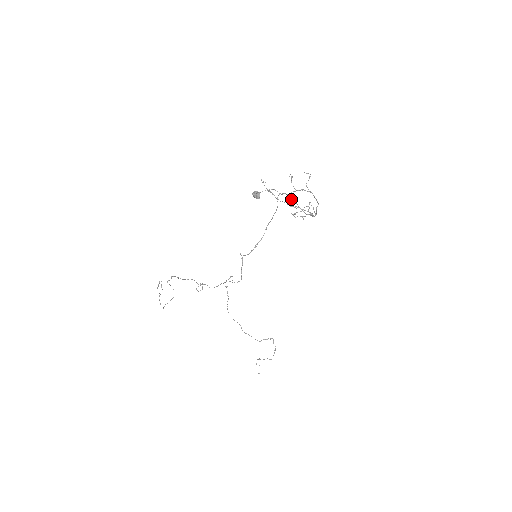
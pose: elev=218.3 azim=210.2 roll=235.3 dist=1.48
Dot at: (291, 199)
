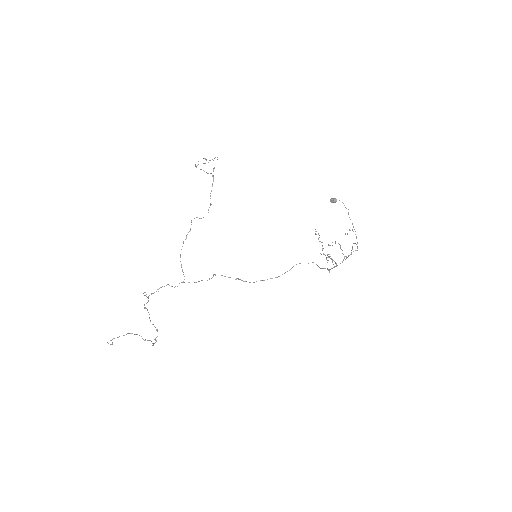
Dot at: occluded
